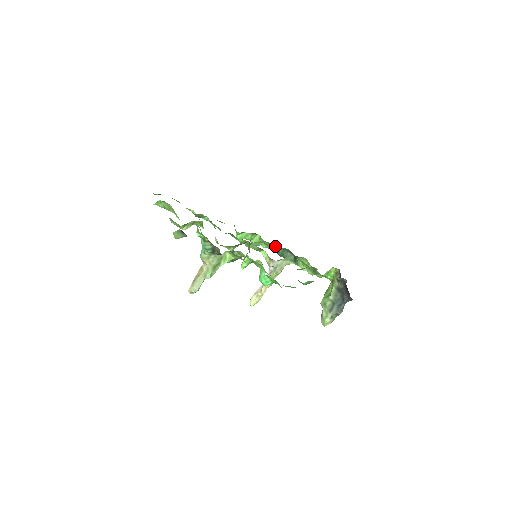
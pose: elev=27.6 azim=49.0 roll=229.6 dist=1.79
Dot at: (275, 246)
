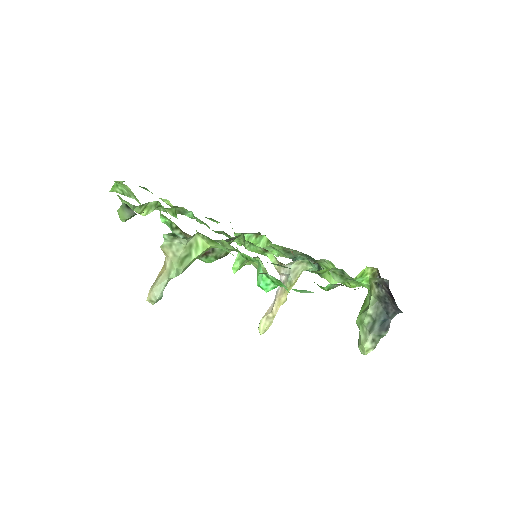
Dot at: (289, 250)
